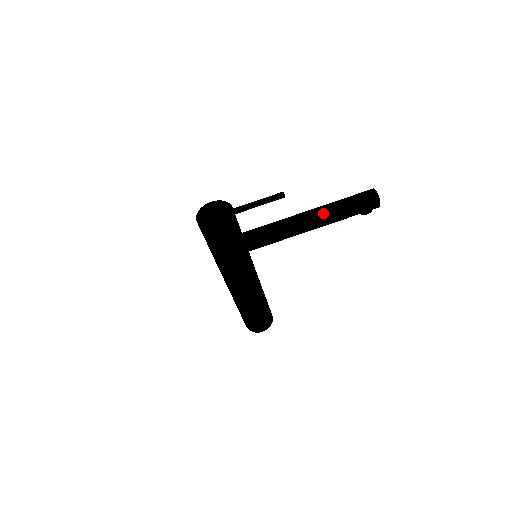
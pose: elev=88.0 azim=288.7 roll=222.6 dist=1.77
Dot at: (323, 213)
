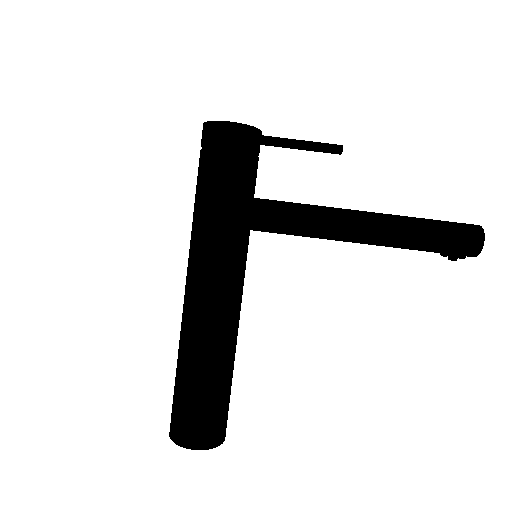
Dot at: (389, 215)
